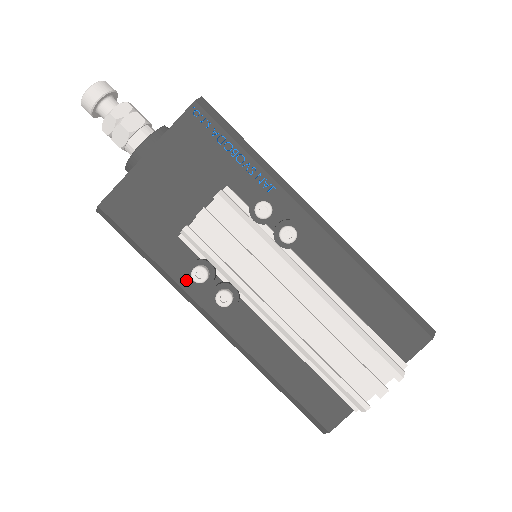
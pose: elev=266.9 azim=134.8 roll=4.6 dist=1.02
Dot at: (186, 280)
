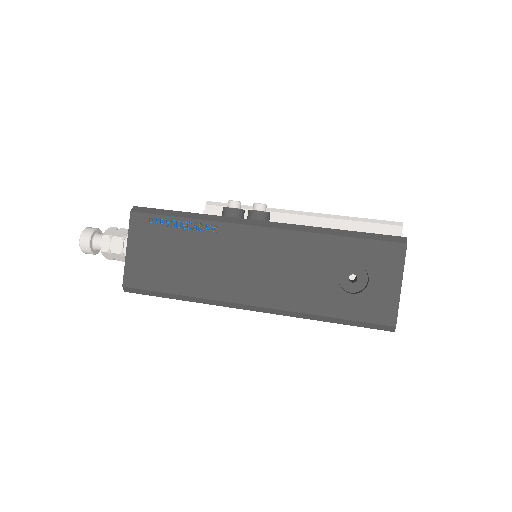
Dot at: occluded
